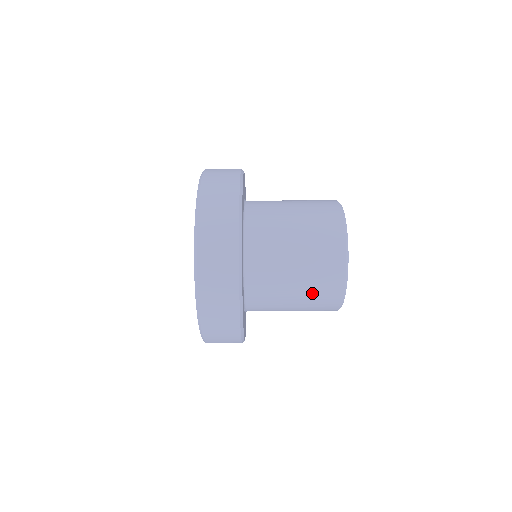
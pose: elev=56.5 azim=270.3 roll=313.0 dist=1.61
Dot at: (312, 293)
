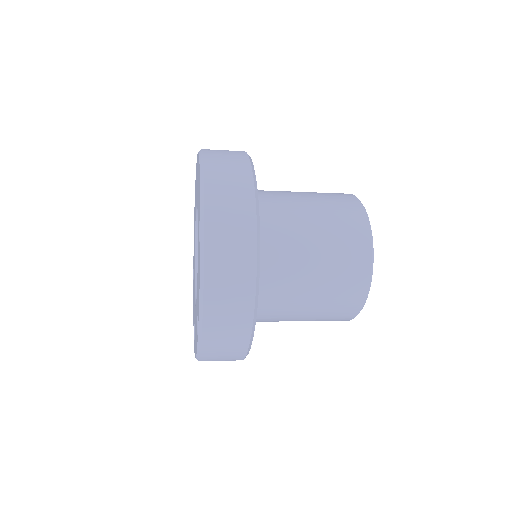
Dot at: (322, 317)
